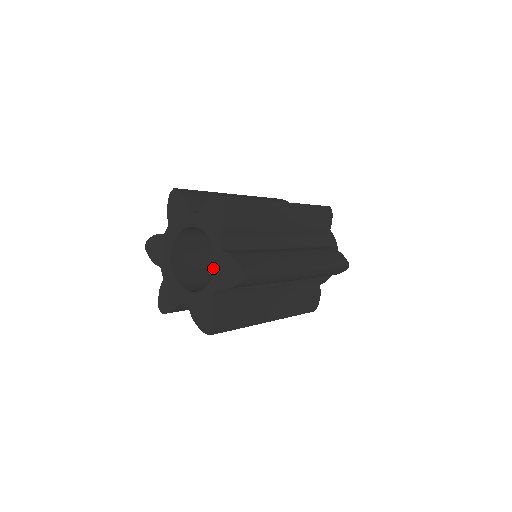
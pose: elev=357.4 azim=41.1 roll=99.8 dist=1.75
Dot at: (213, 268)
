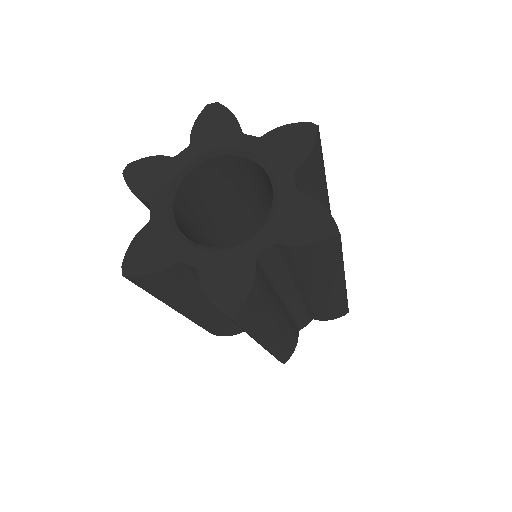
Dot at: (272, 213)
